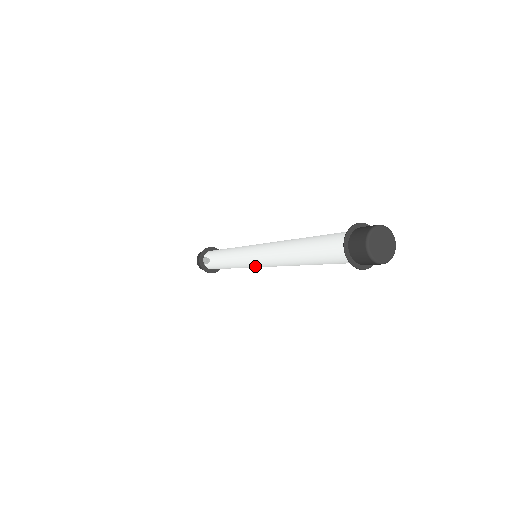
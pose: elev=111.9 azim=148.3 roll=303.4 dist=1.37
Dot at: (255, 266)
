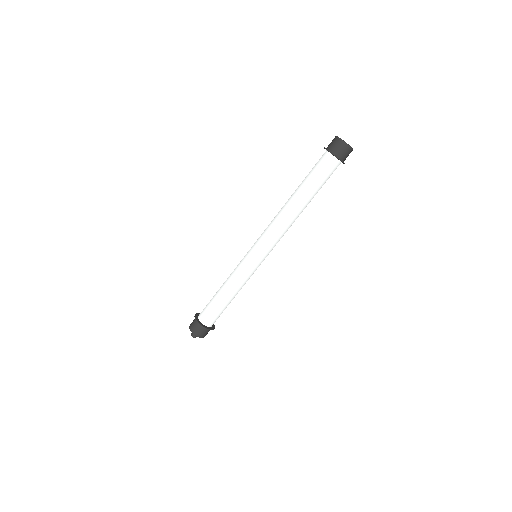
Dot at: (259, 255)
